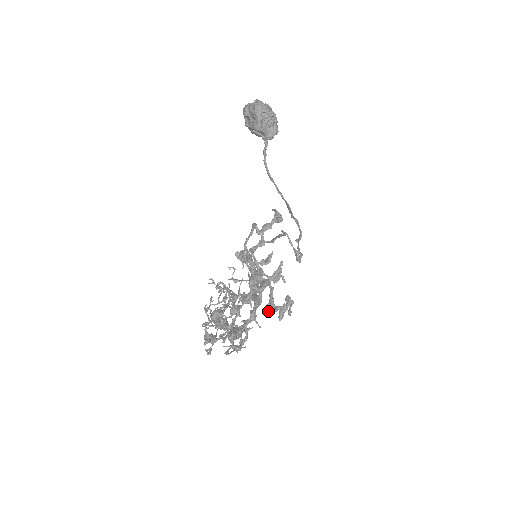
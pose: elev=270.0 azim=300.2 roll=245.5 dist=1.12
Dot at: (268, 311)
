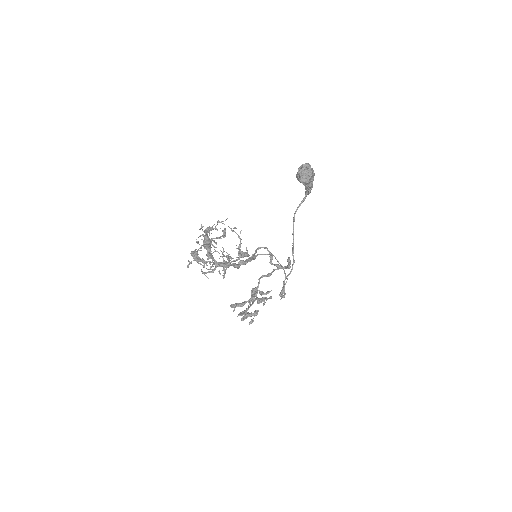
Dot at: (240, 313)
